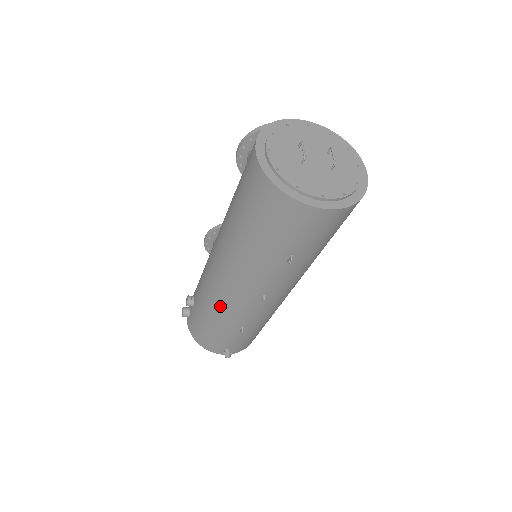
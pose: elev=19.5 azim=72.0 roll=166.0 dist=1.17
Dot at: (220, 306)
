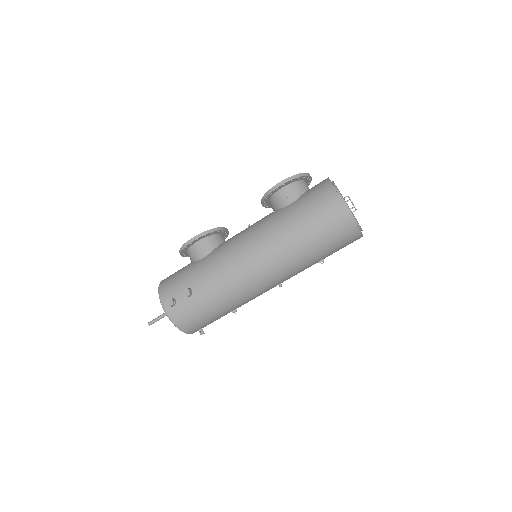
Dot at: (240, 294)
